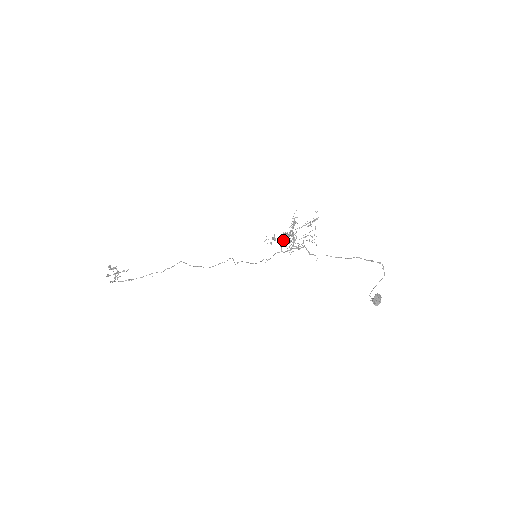
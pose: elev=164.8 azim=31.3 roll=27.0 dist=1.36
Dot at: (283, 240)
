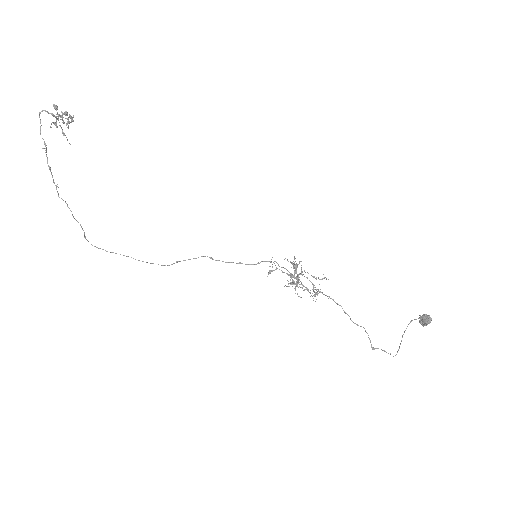
Dot at: occluded
